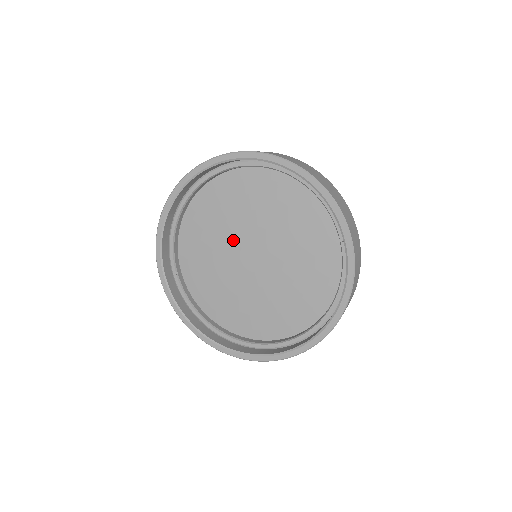
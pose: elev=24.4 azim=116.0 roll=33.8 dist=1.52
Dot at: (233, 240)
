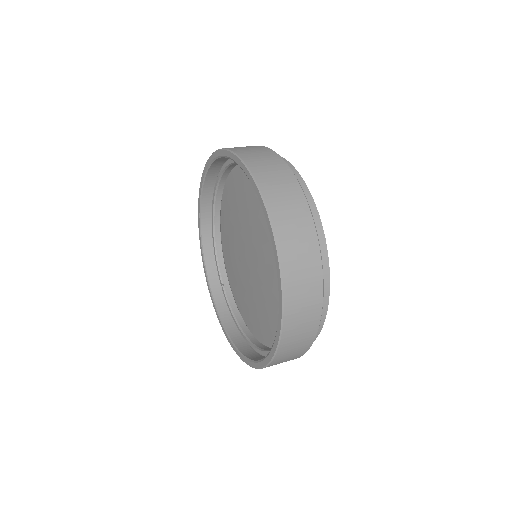
Dot at: (240, 244)
